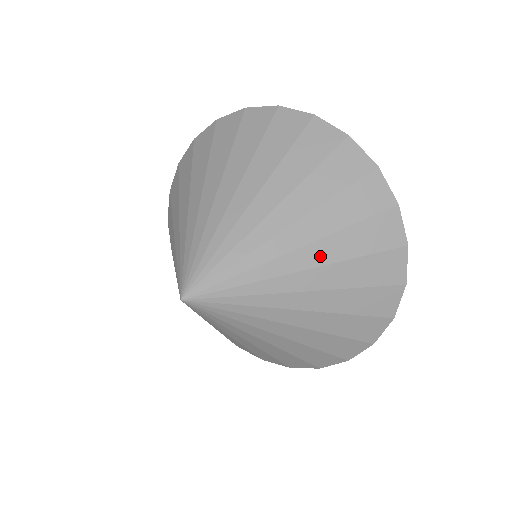
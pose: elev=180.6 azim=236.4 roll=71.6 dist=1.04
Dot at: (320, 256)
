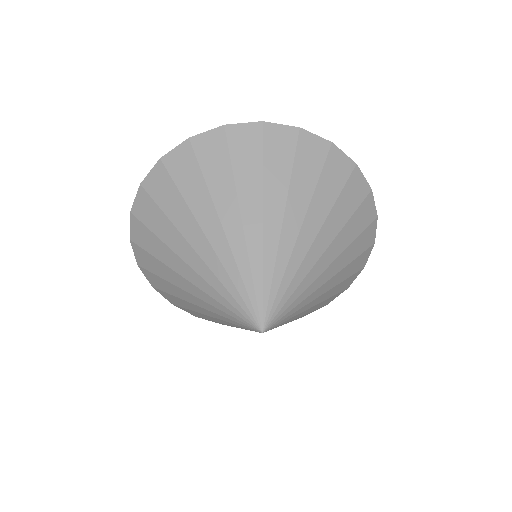
Dot at: (337, 267)
